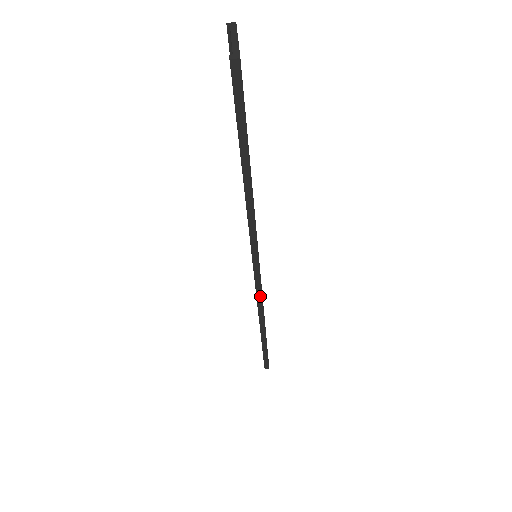
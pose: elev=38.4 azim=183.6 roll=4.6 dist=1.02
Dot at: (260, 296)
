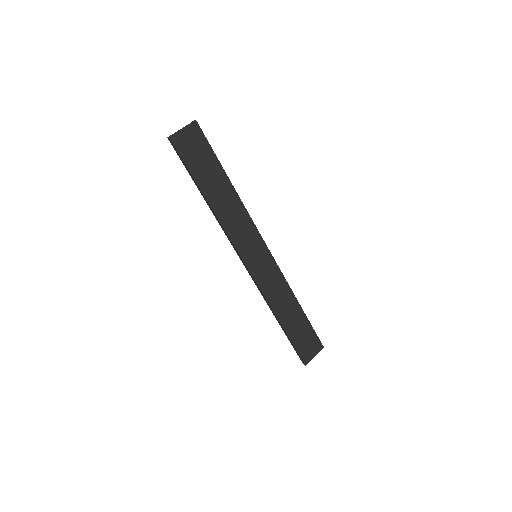
Dot at: (257, 284)
